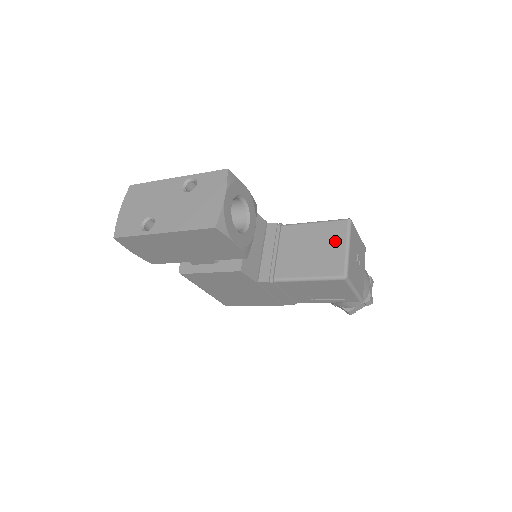
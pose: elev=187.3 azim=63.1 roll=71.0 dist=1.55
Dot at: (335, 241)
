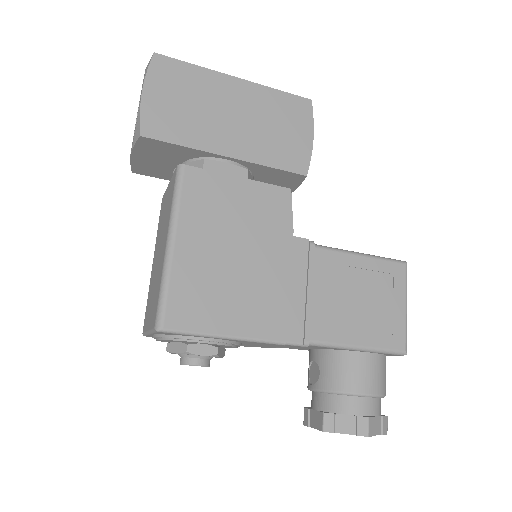
Dot at: occluded
